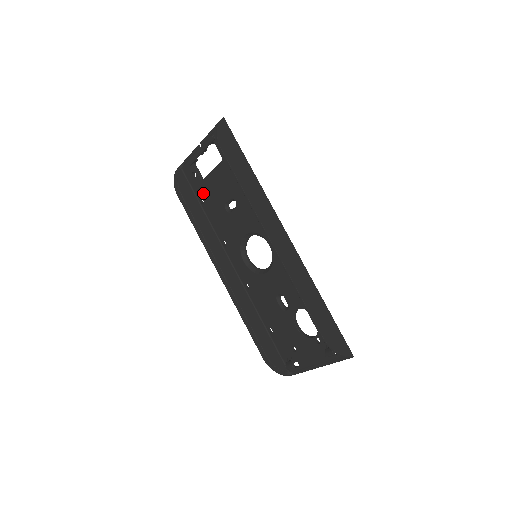
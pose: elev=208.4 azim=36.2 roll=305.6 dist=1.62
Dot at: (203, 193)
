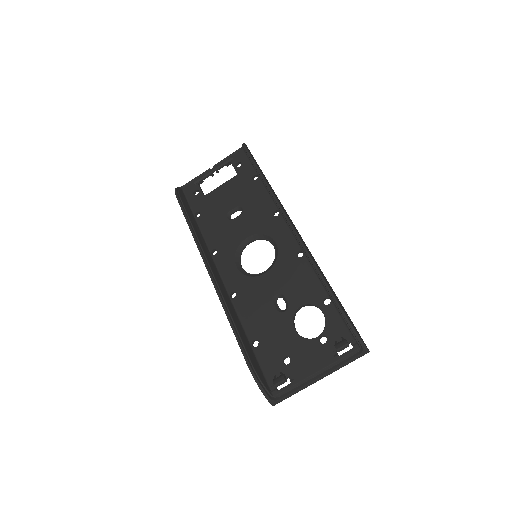
Dot at: (202, 207)
